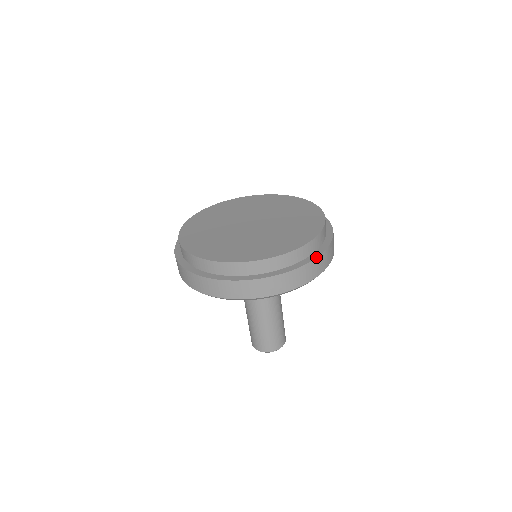
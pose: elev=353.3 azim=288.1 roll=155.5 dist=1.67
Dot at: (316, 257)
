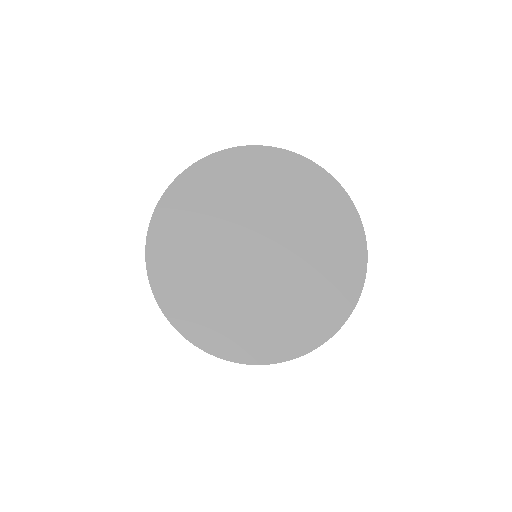
Dot at: occluded
